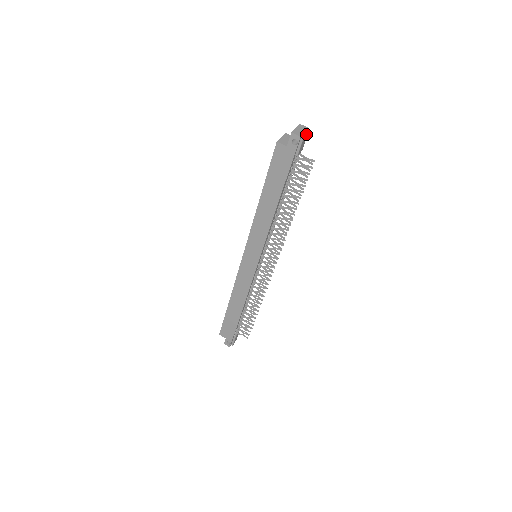
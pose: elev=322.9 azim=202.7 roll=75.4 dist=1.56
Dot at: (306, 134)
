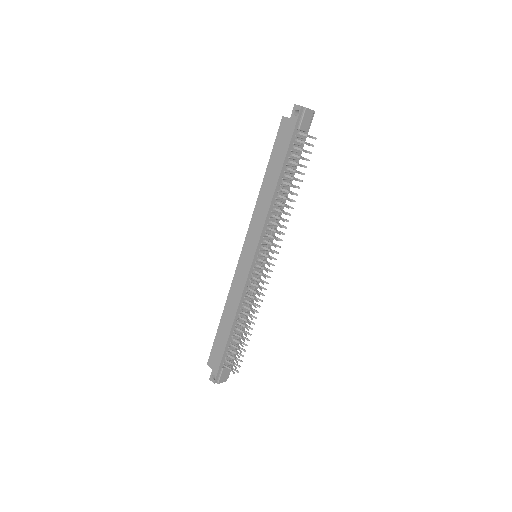
Dot at: (310, 111)
